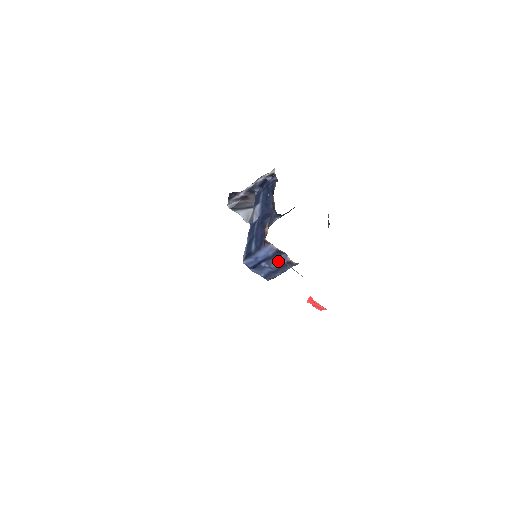
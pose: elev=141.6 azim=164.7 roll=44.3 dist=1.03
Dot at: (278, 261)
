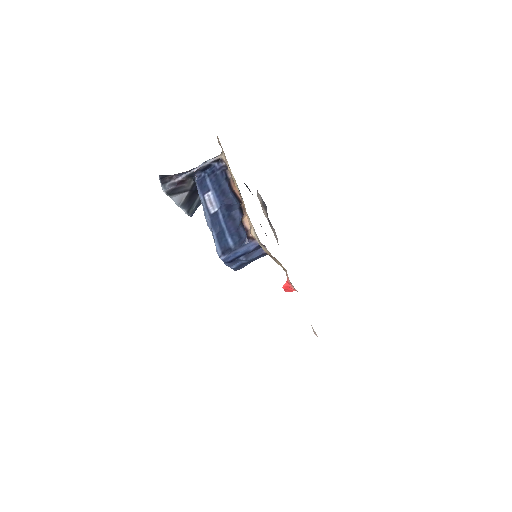
Dot at: (255, 254)
